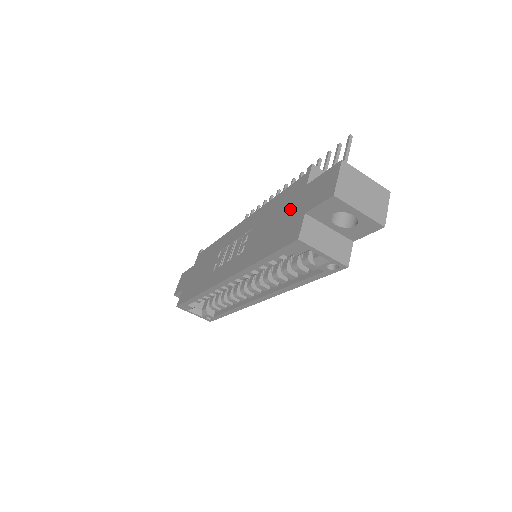
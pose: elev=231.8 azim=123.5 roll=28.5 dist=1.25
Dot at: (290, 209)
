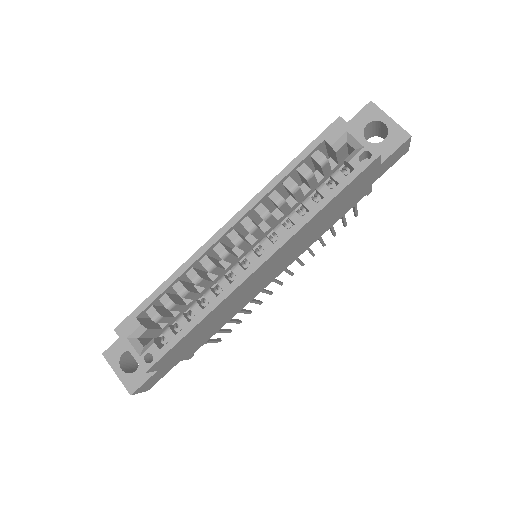
Dot at: occluded
